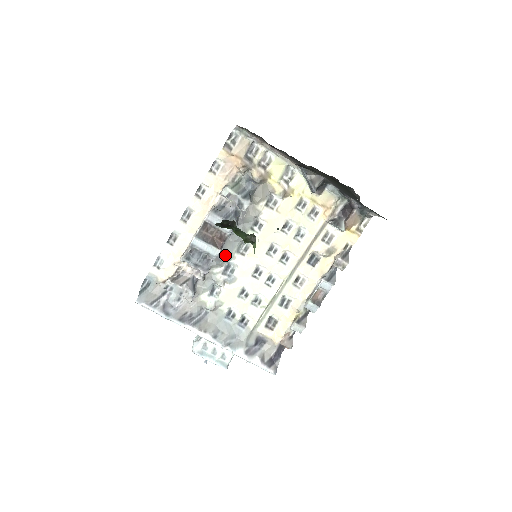
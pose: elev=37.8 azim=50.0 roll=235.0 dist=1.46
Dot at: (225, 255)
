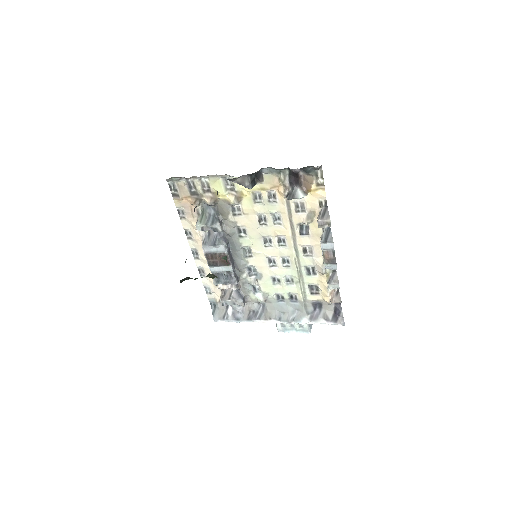
Dot at: (239, 264)
